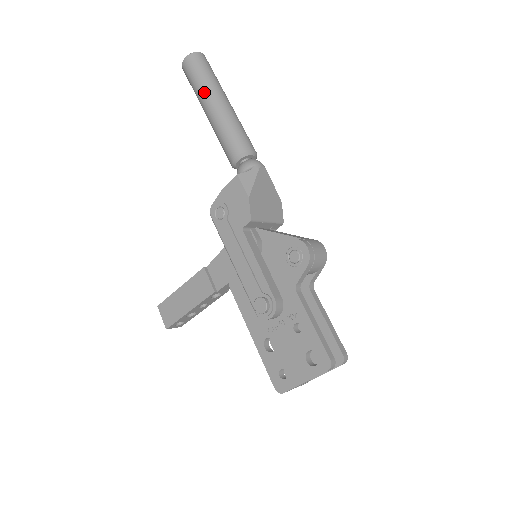
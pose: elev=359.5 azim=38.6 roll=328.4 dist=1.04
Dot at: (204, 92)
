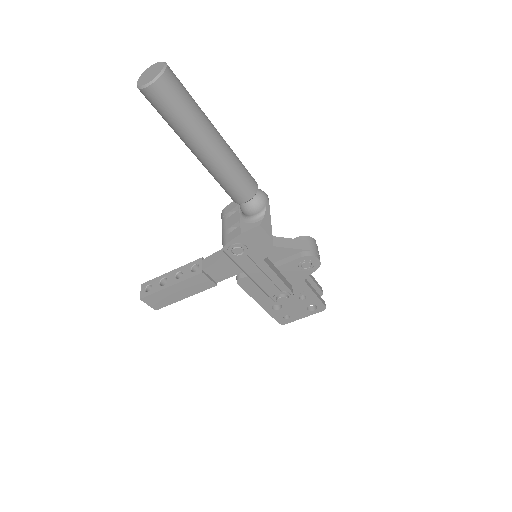
Dot at: (195, 135)
